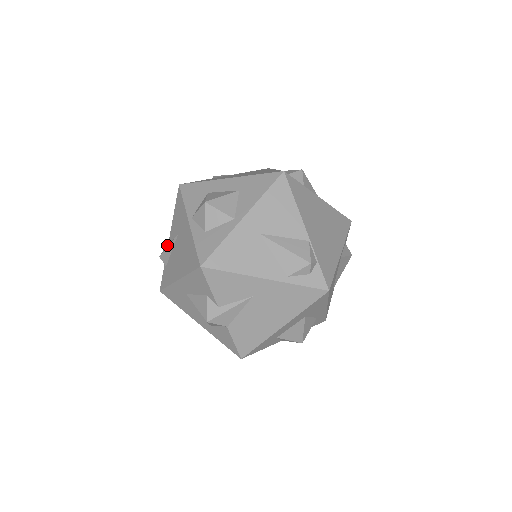
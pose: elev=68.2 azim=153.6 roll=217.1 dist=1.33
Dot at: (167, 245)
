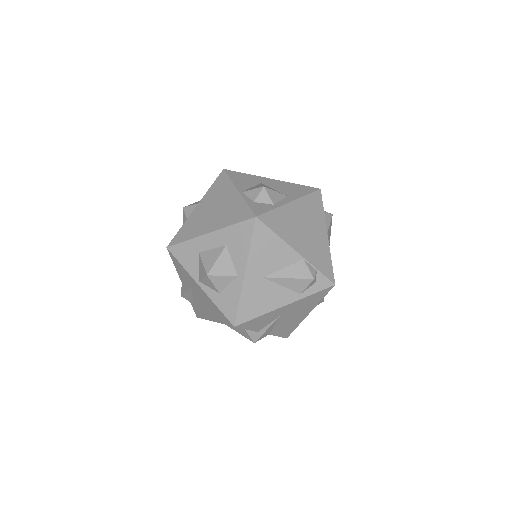
Dot at: (183, 288)
